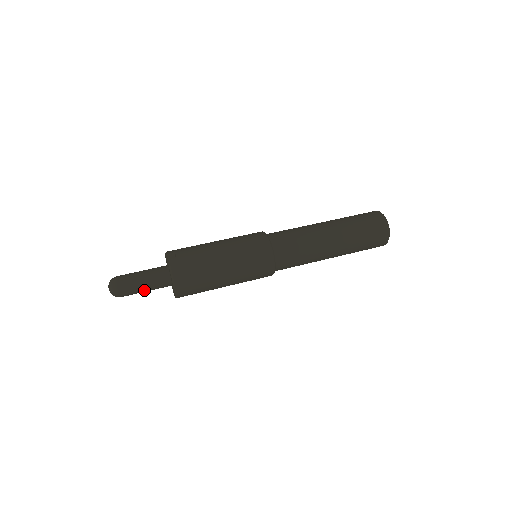
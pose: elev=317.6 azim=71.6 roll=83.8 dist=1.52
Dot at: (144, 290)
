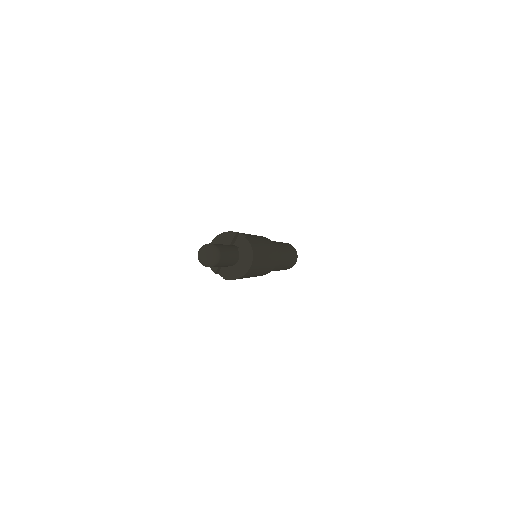
Dot at: (225, 264)
